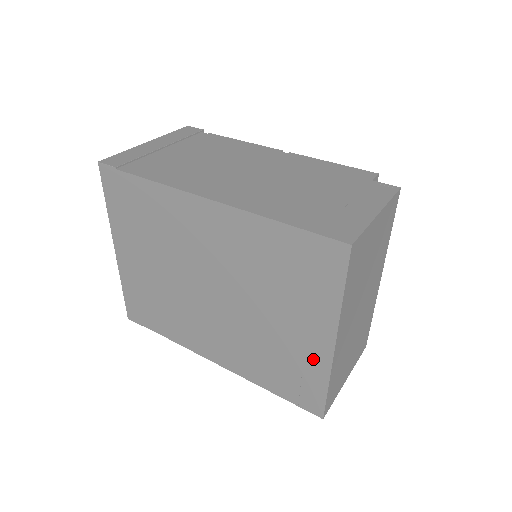
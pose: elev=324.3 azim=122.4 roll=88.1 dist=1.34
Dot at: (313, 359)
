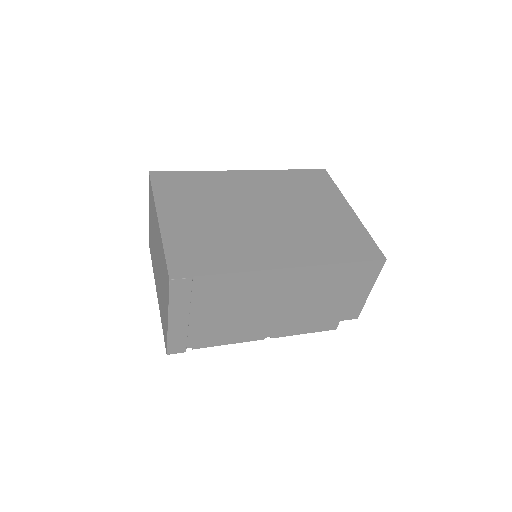
Dot at: (349, 222)
